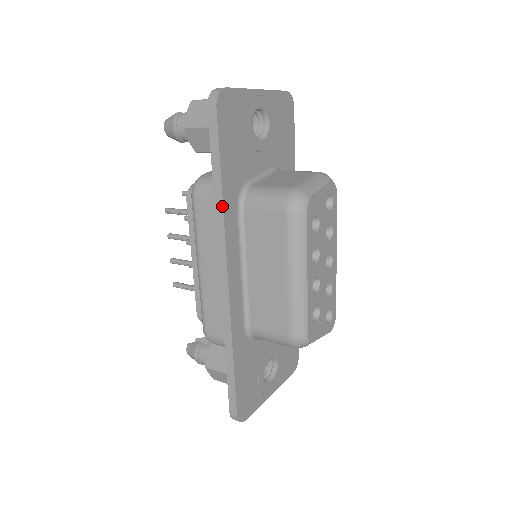
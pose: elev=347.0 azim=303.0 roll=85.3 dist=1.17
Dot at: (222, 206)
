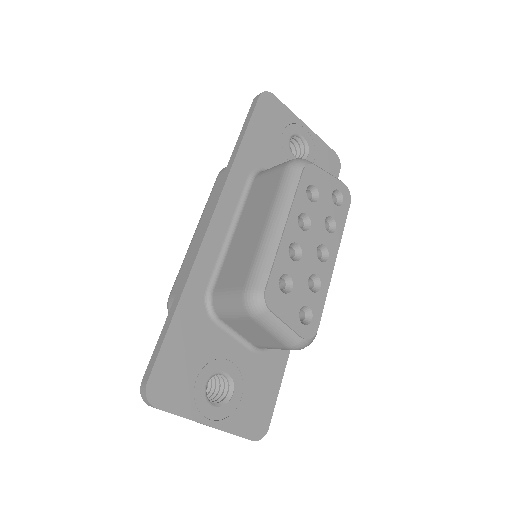
Dot at: (233, 160)
